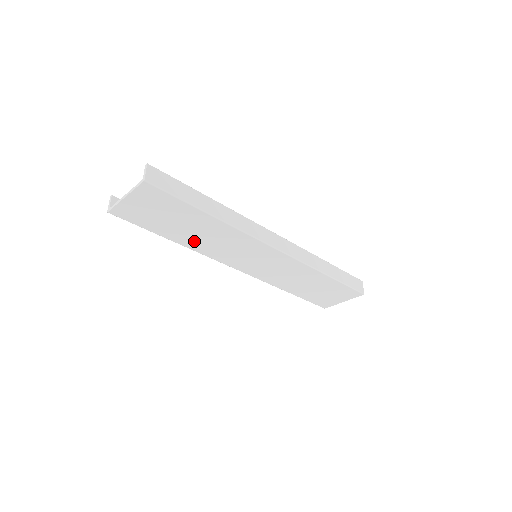
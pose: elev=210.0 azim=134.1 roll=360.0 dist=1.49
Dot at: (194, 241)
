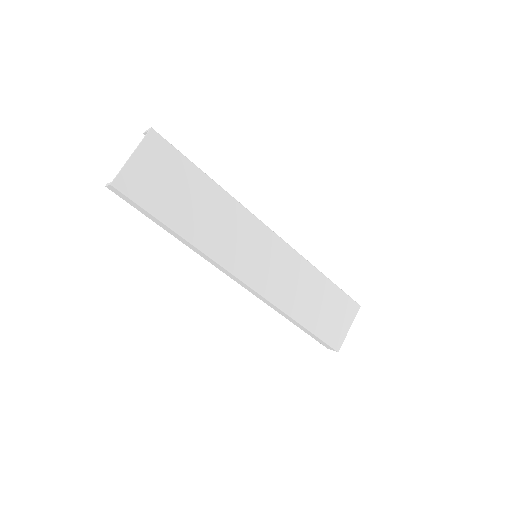
Dot at: (198, 229)
